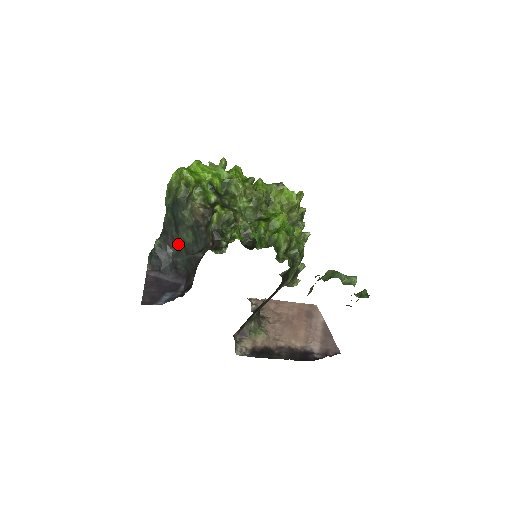
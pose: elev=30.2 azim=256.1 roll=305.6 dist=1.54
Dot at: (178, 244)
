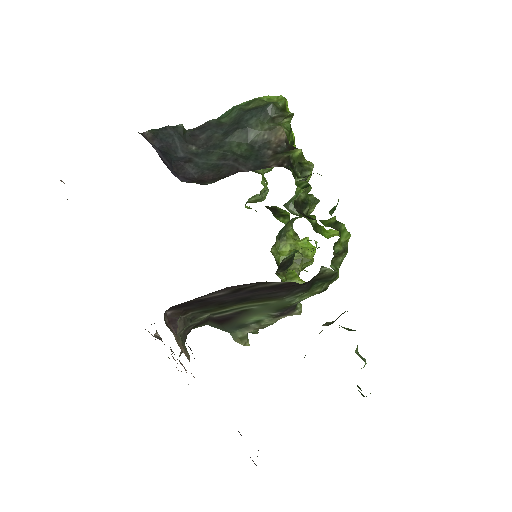
Dot at: (214, 146)
